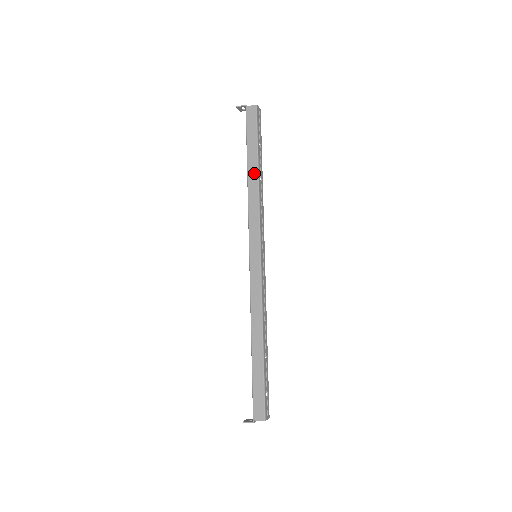
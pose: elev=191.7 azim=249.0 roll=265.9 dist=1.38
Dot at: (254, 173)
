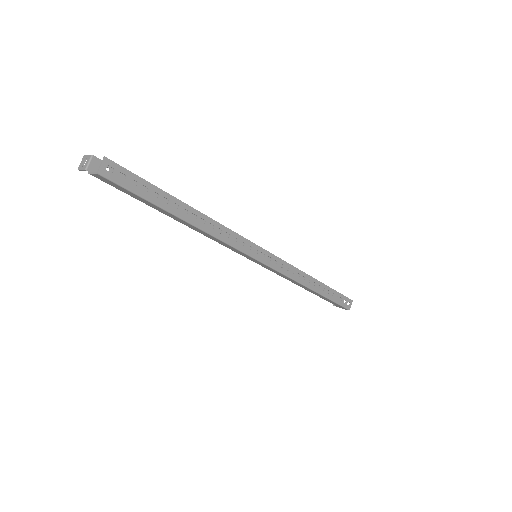
Dot at: (182, 222)
